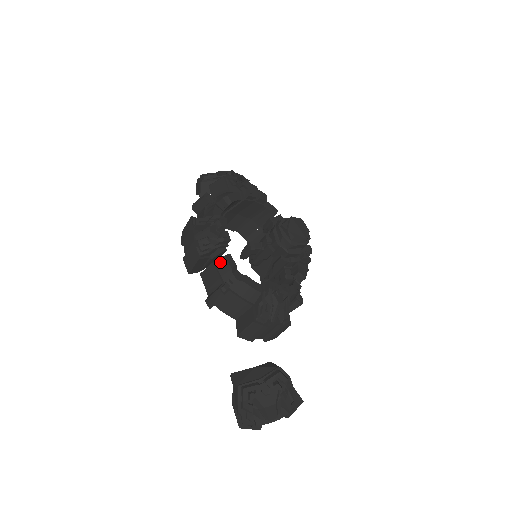
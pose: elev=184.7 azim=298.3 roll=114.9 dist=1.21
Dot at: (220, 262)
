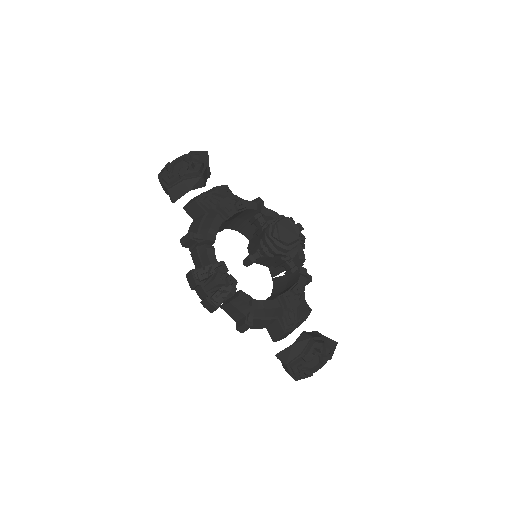
Dot at: (236, 301)
